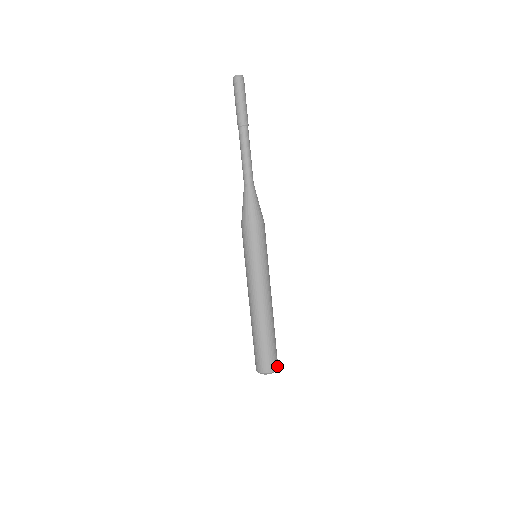
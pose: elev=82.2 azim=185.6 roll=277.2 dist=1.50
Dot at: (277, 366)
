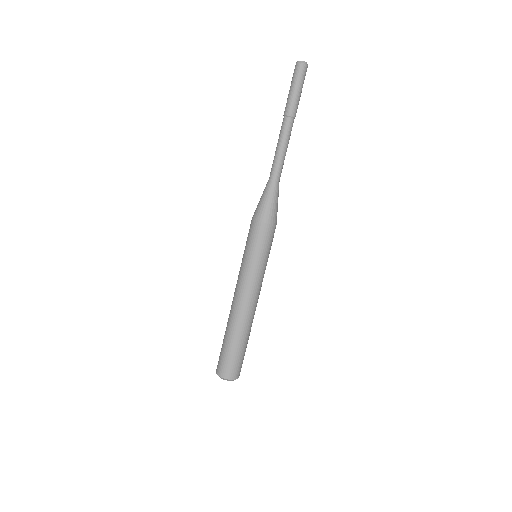
Dot at: (237, 376)
